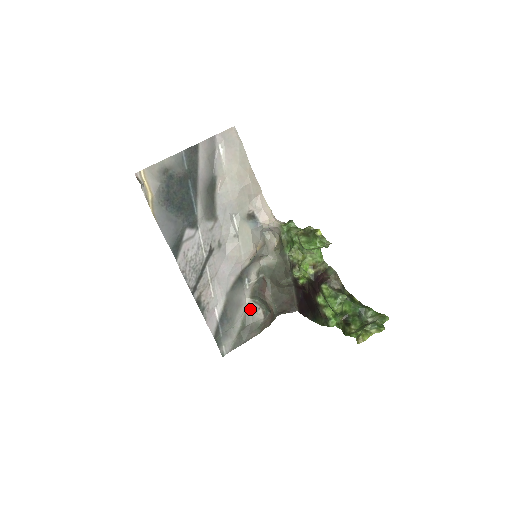
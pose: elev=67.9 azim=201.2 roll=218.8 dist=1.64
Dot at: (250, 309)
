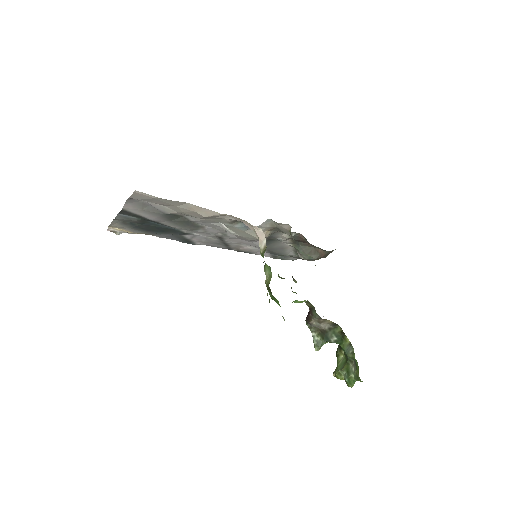
Dot at: (296, 250)
